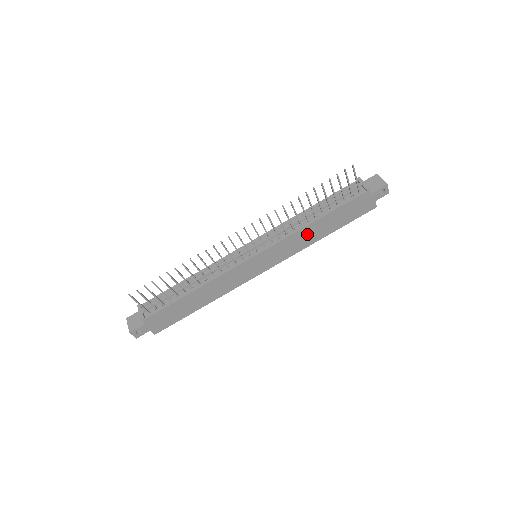
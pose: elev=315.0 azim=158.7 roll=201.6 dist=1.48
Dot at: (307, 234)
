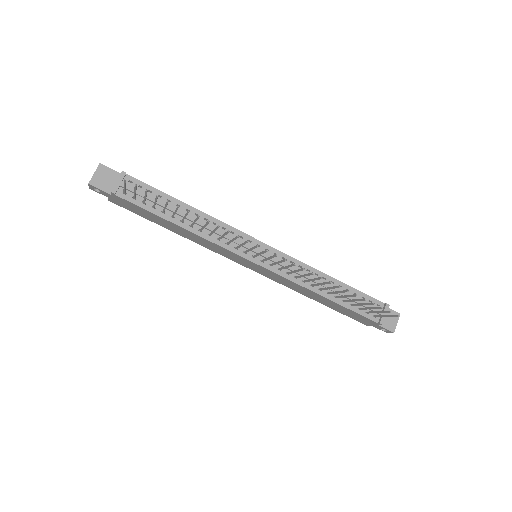
Dot at: (307, 291)
